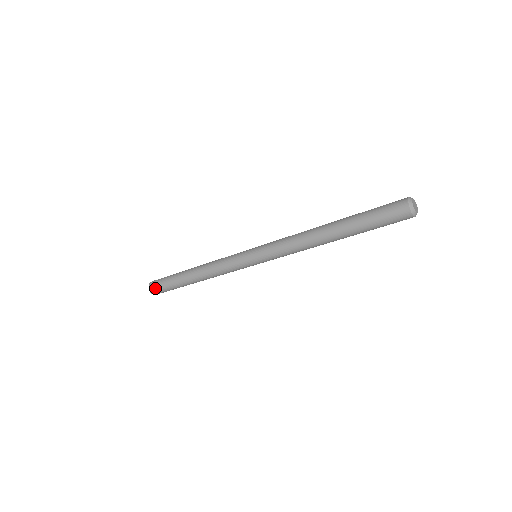
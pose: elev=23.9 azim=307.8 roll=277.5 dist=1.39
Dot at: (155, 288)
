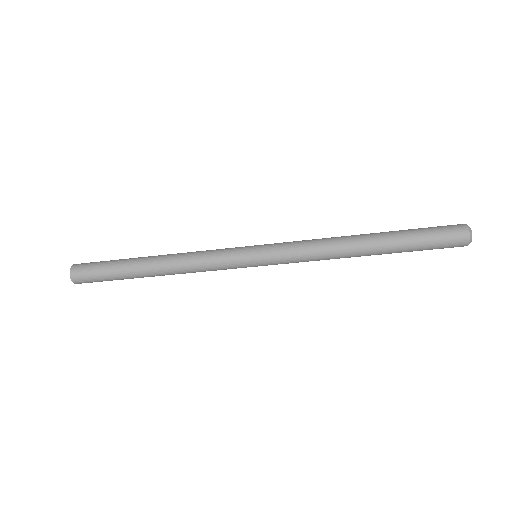
Dot at: (85, 282)
